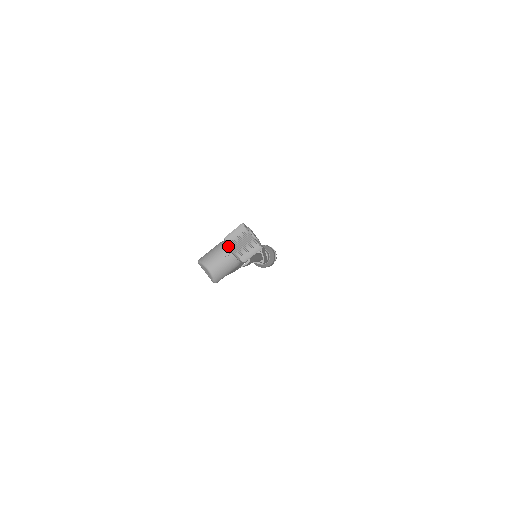
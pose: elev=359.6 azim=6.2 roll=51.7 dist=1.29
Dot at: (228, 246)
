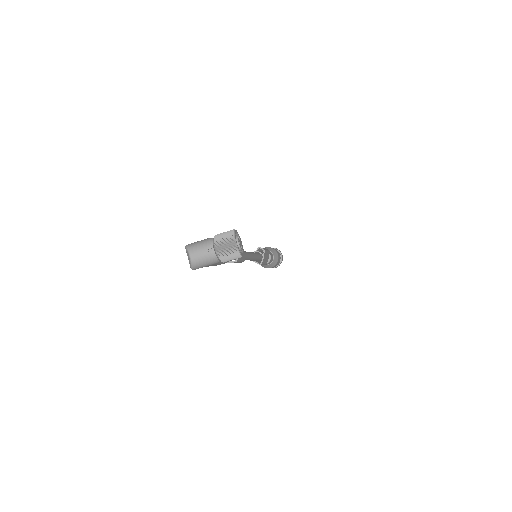
Dot at: (214, 244)
